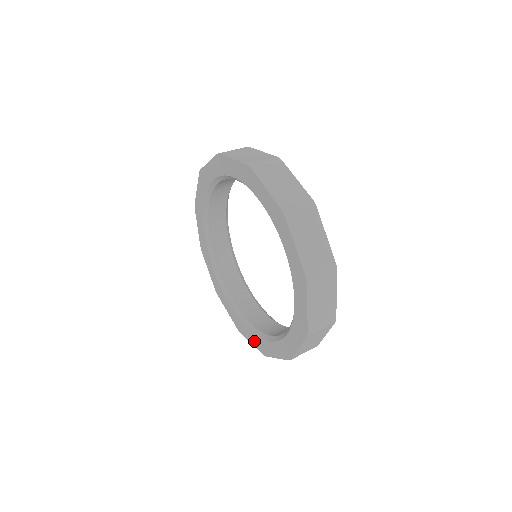
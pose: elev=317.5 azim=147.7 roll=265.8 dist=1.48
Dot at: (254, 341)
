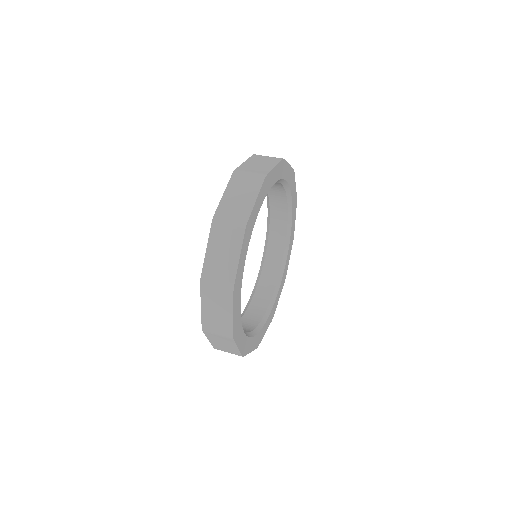
Dot at: occluded
